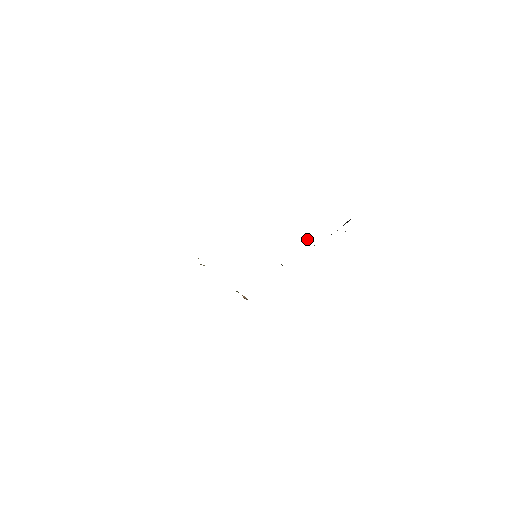
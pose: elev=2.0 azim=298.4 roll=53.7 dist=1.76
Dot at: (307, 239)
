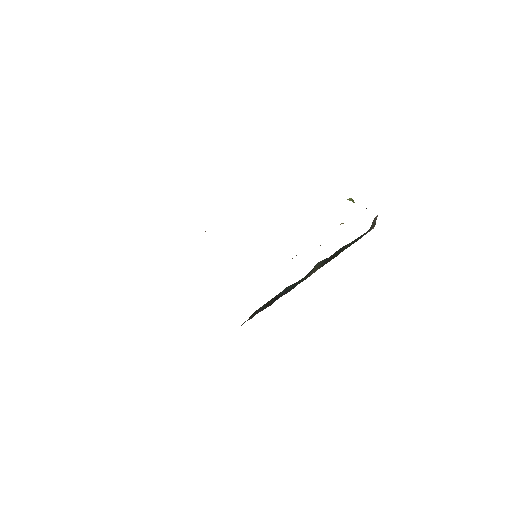
Dot at: occluded
